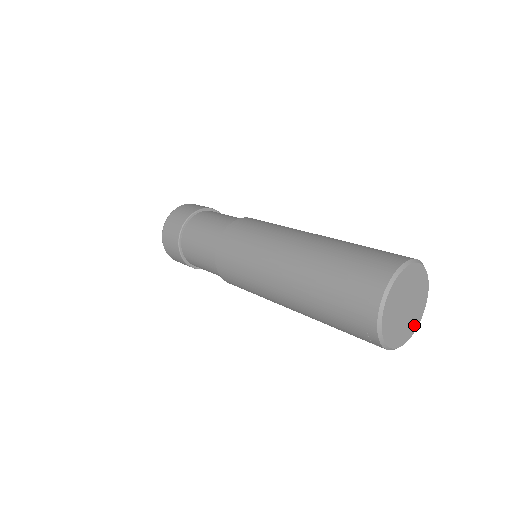
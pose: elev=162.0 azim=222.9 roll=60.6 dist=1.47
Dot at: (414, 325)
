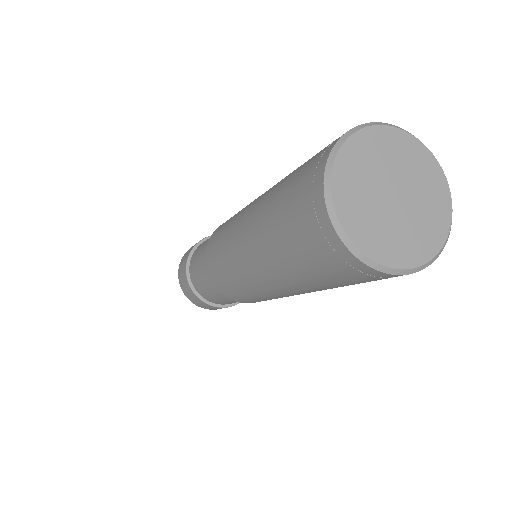
Dot at: (440, 219)
